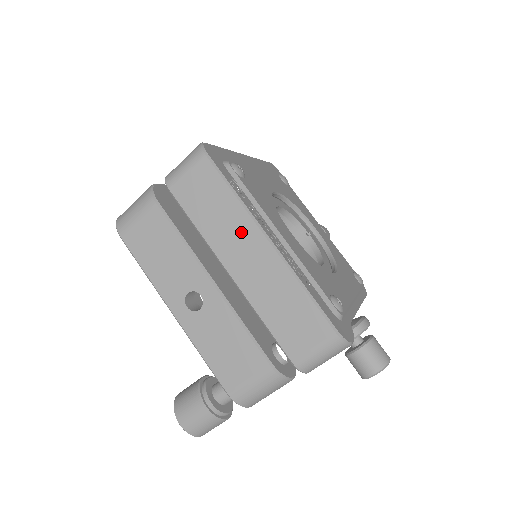
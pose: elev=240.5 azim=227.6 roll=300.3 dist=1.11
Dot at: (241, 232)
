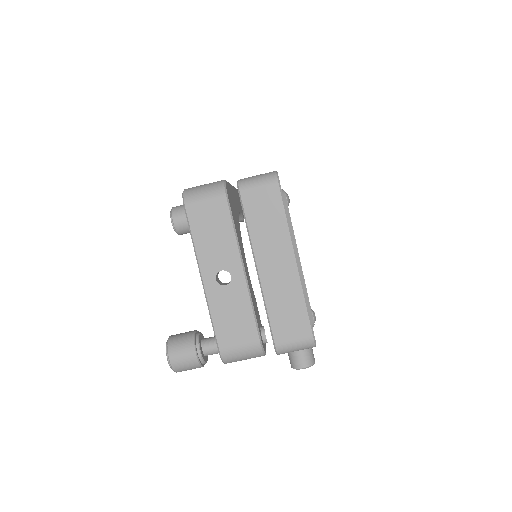
Dot at: (280, 246)
